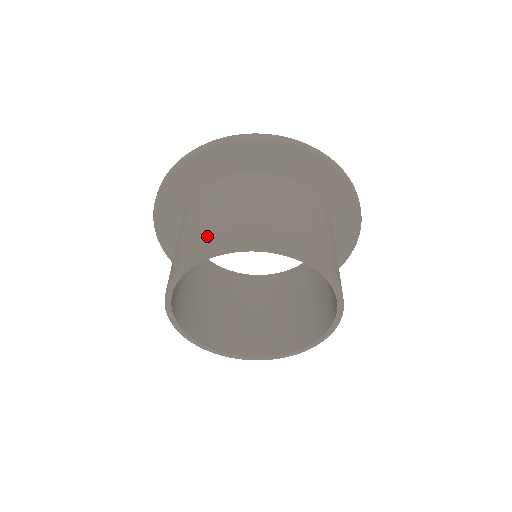
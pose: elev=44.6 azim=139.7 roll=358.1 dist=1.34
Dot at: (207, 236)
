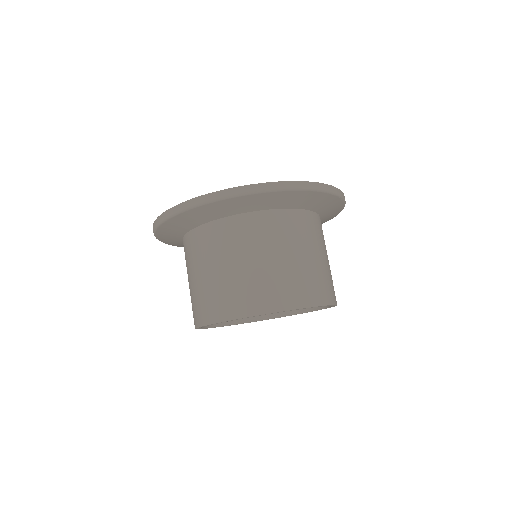
Dot at: (225, 299)
